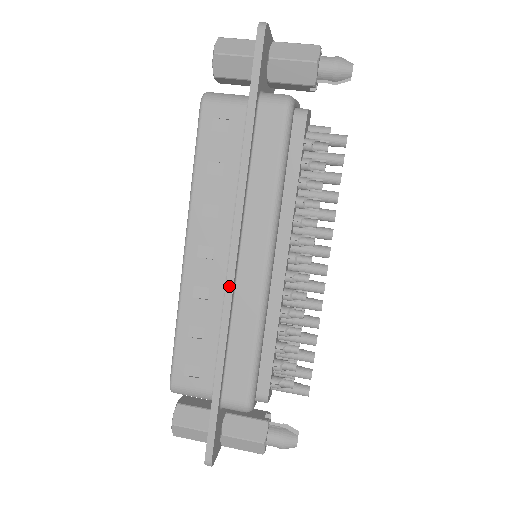
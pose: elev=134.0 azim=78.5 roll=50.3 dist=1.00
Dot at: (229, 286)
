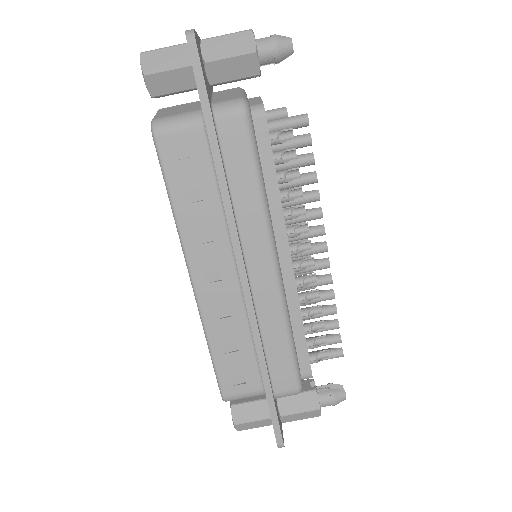
Dot at: (248, 301)
